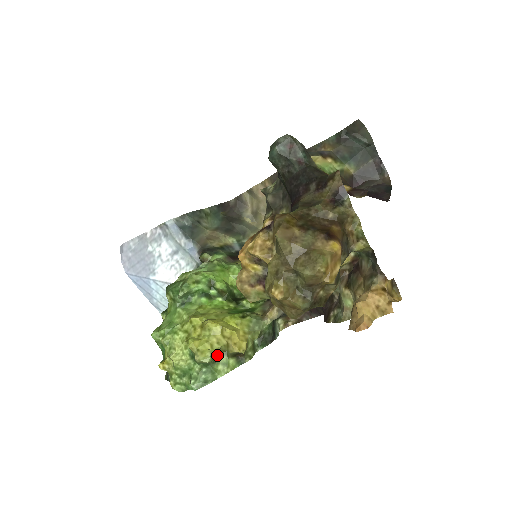
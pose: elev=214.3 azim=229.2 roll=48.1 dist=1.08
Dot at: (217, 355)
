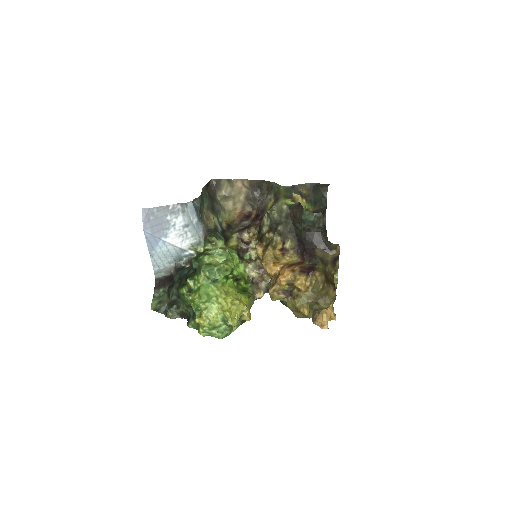
Dot at: occluded
